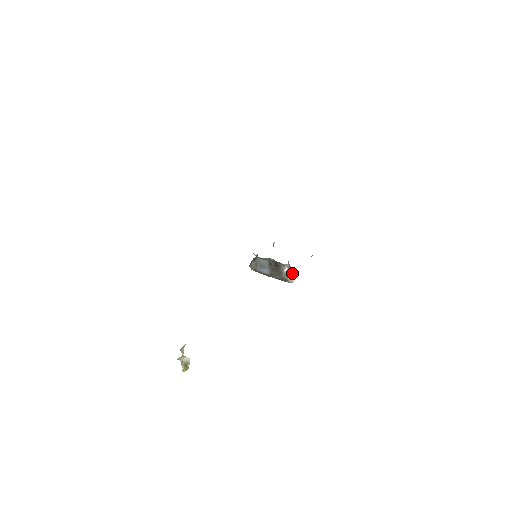
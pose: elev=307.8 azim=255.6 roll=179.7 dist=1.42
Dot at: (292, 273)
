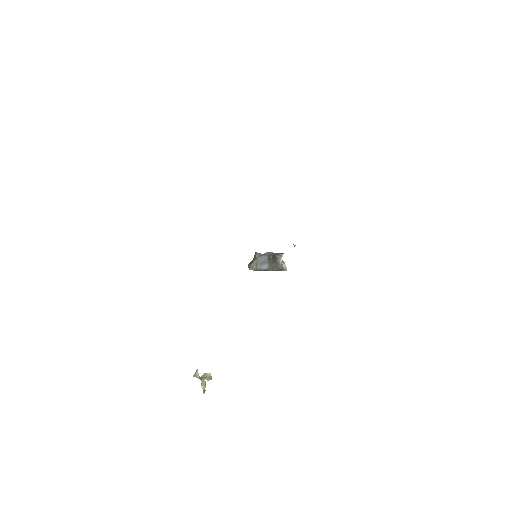
Dot at: (284, 264)
